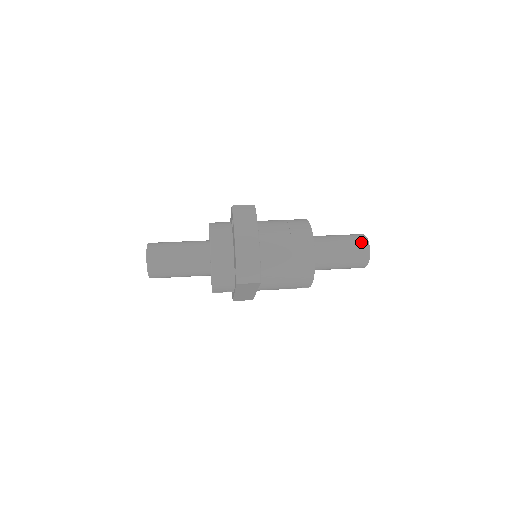
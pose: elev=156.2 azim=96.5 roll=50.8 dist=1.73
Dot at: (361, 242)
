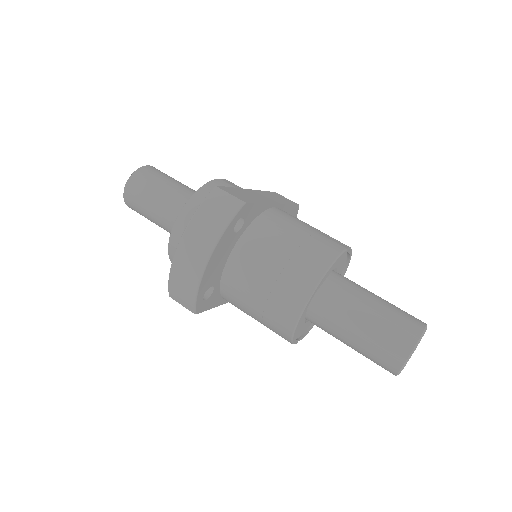
Dot at: (399, 344)
